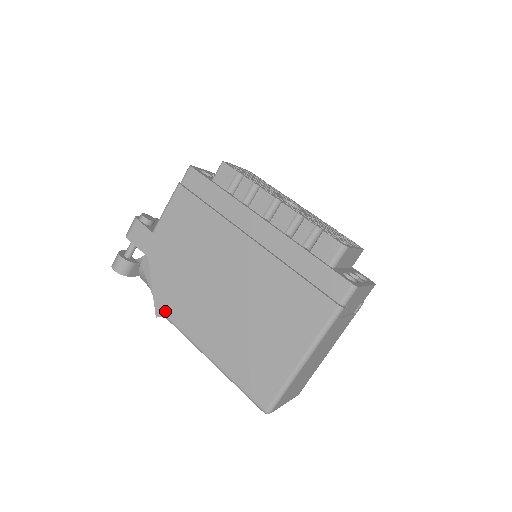
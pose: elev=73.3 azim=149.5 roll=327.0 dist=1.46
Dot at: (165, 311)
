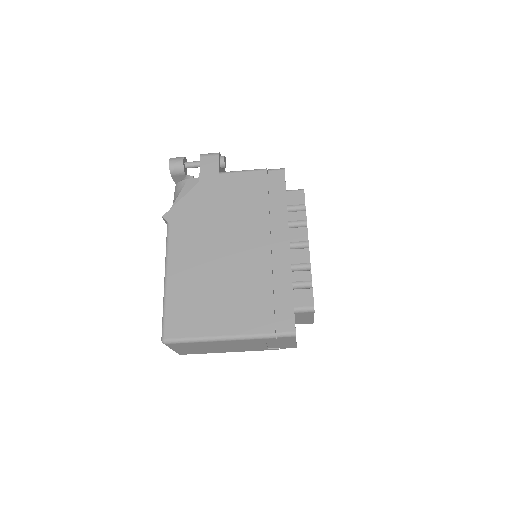
Dot at: (172, 220)
